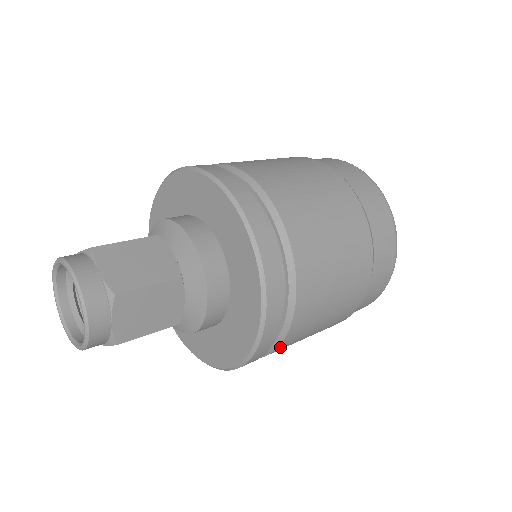
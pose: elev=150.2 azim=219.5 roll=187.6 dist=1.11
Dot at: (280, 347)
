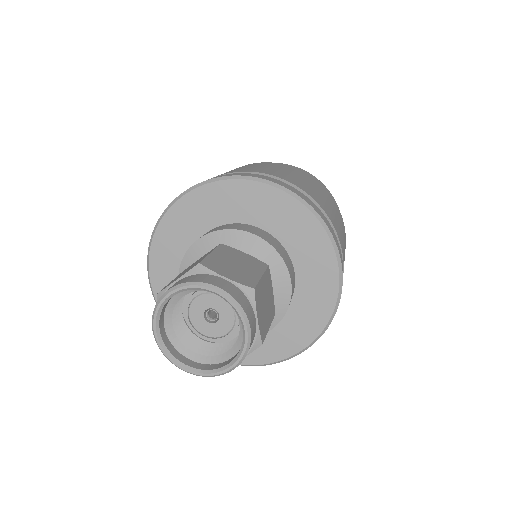
Dot at: occluded
